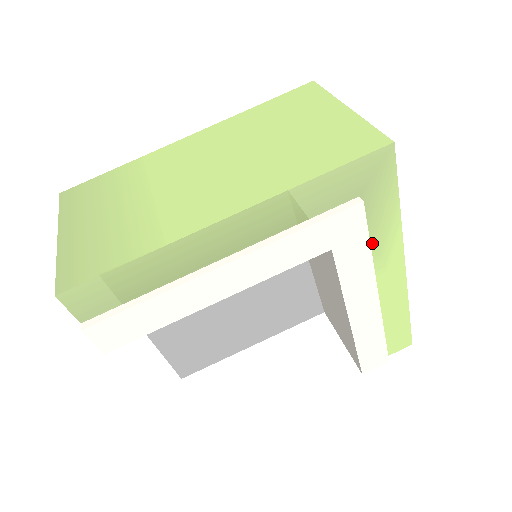
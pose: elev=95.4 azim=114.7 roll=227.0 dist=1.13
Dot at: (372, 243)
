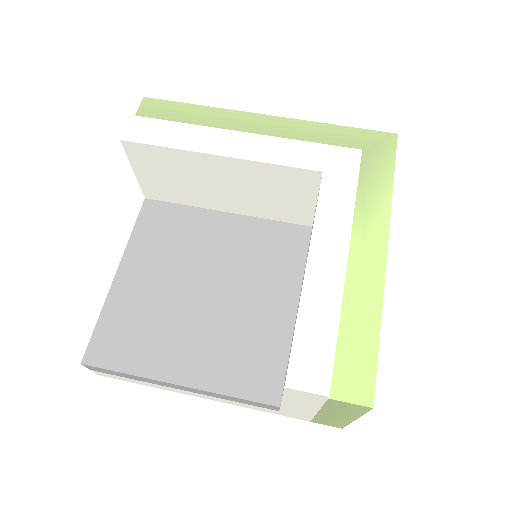
Dot at: (360, 201)
